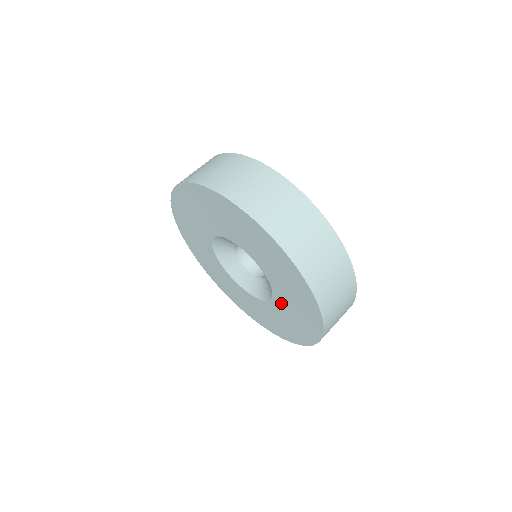
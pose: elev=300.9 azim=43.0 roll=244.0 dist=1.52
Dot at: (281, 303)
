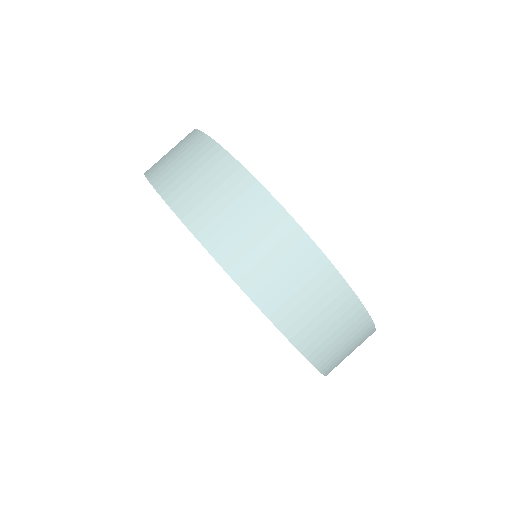
Dot at: occluded
